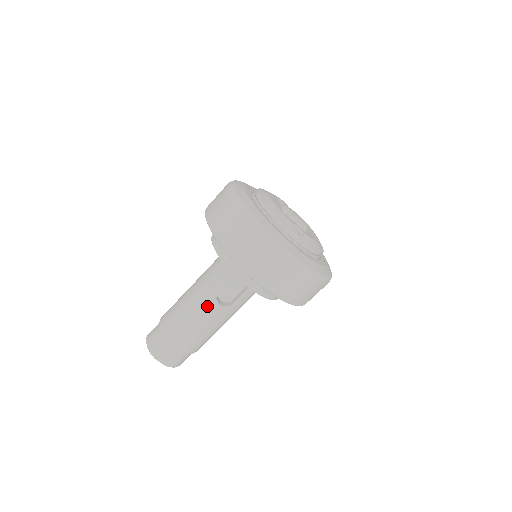
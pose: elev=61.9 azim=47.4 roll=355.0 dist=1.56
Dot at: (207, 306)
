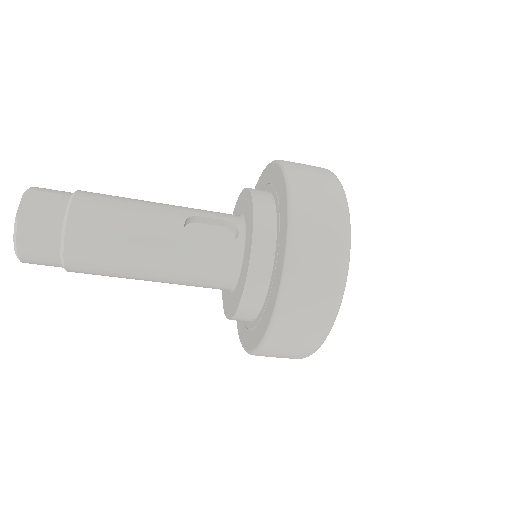
Dot at: (169, 212)
